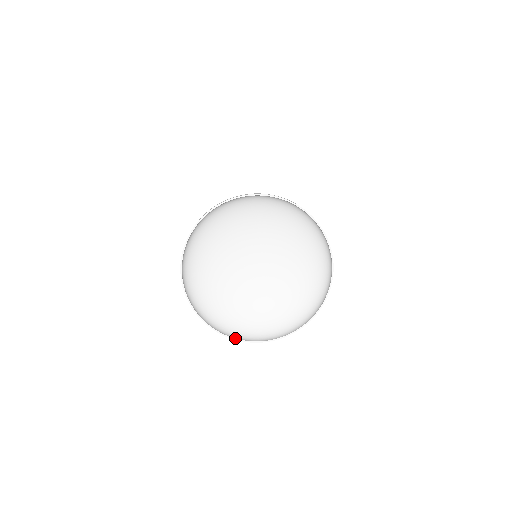
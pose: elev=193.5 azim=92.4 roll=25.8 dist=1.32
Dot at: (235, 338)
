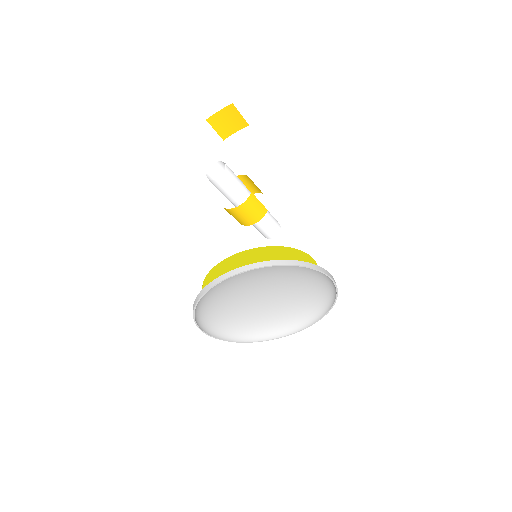
Dot at: (199, 326)
